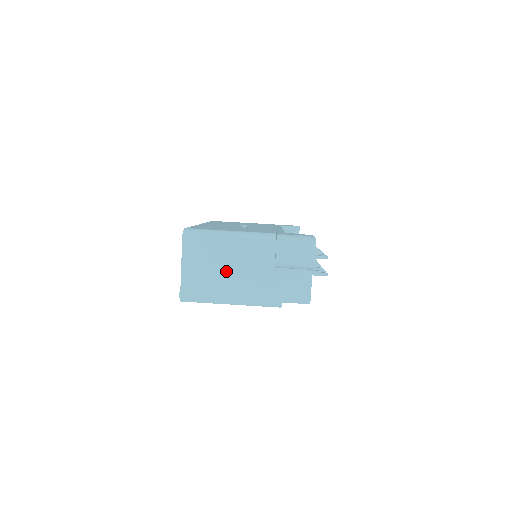
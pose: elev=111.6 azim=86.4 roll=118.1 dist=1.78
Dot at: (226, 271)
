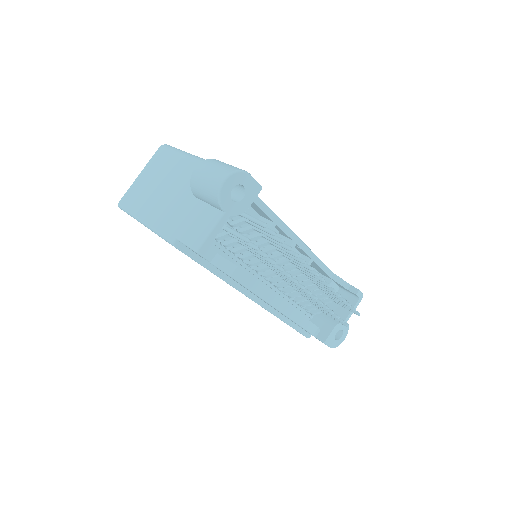
Dot at: (162, 188)
